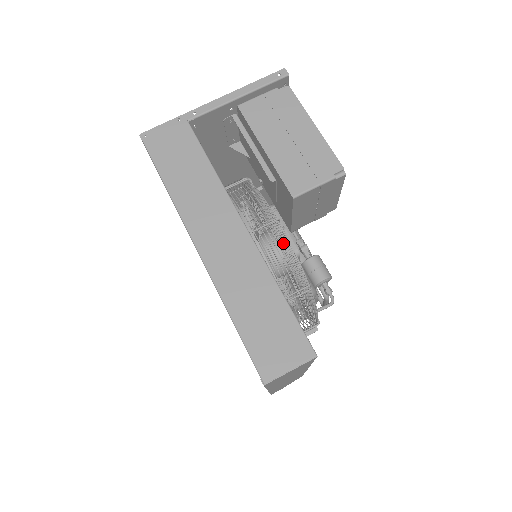
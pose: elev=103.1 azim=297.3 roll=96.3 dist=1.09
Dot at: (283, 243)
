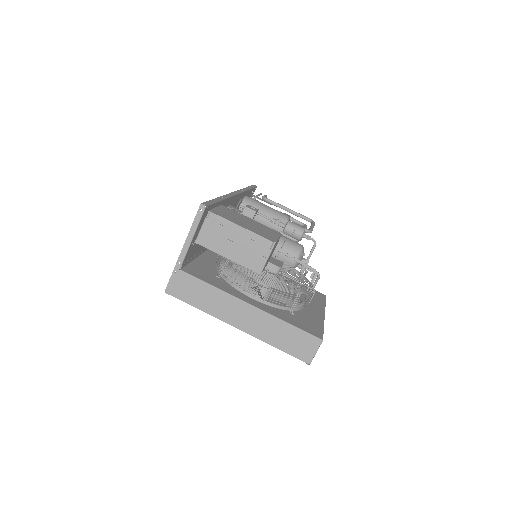
Dot at: occluded
